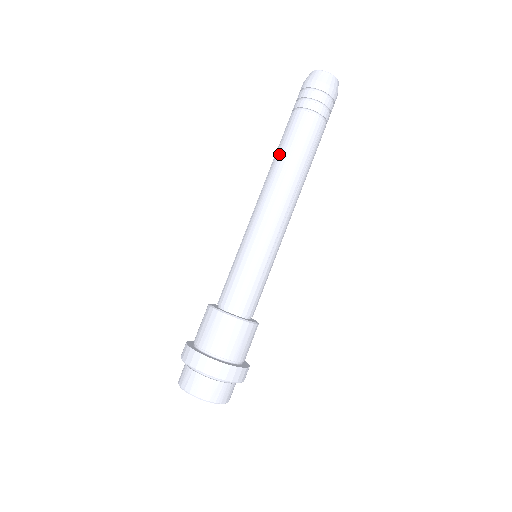
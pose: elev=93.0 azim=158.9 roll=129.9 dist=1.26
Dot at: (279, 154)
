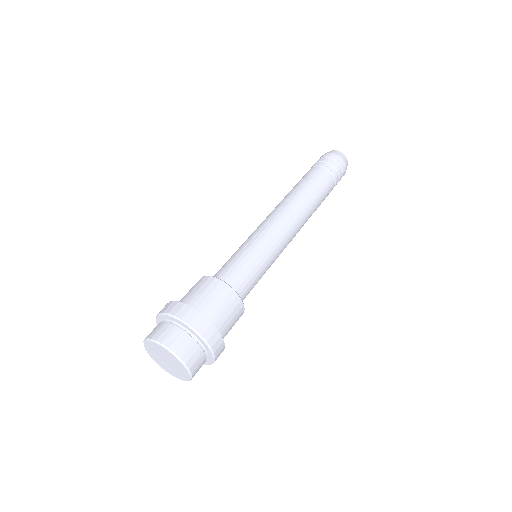
Dot at: (304, 189)
